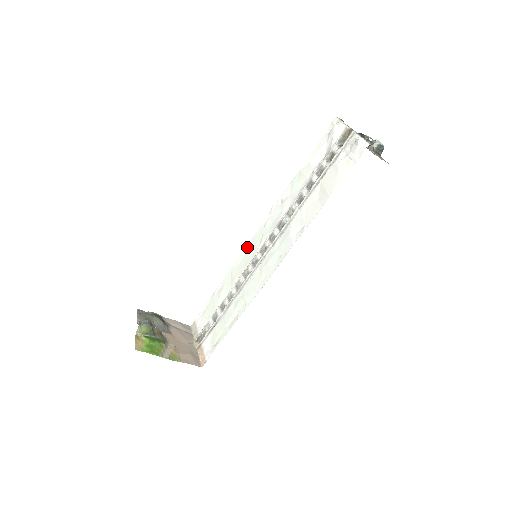
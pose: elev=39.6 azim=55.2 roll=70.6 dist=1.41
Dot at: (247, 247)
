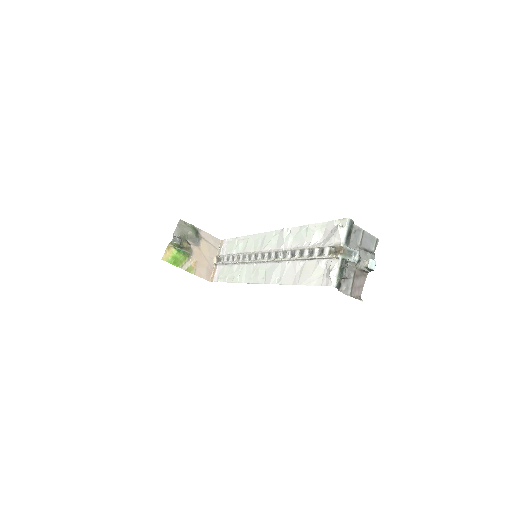
Dot at: (262, 235)
